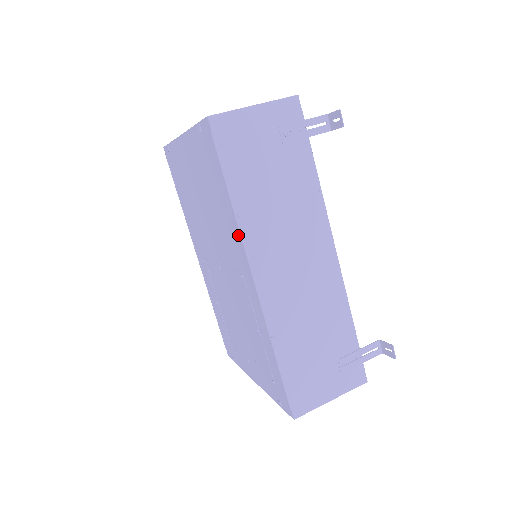
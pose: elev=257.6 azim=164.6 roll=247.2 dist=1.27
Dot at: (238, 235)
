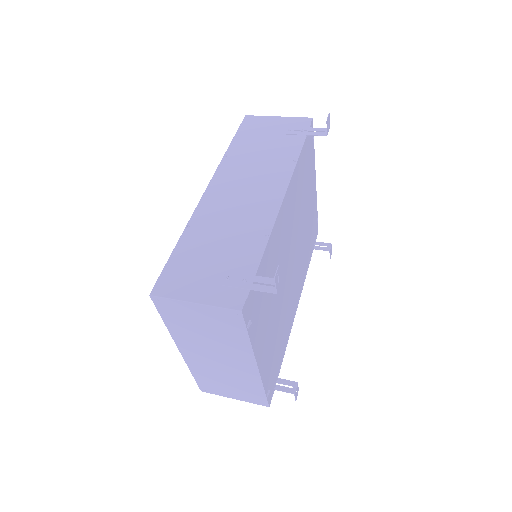
Dot at: occluded
